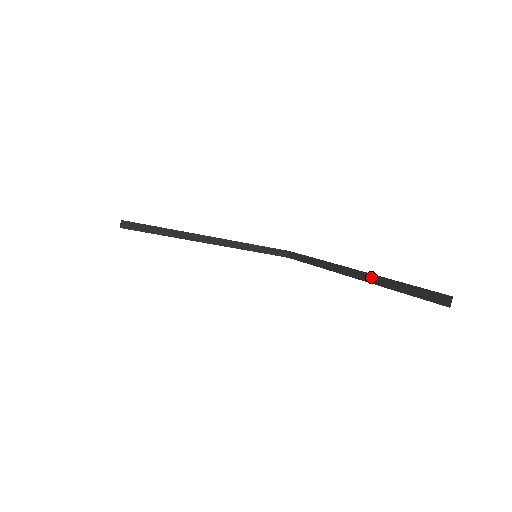
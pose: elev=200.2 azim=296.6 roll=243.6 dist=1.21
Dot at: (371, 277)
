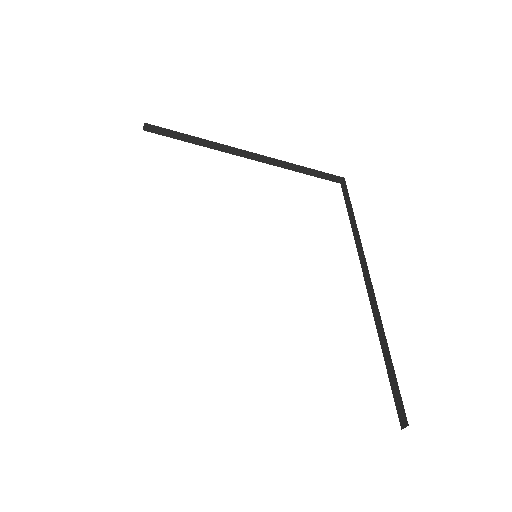
Dot at: (376, 311)
